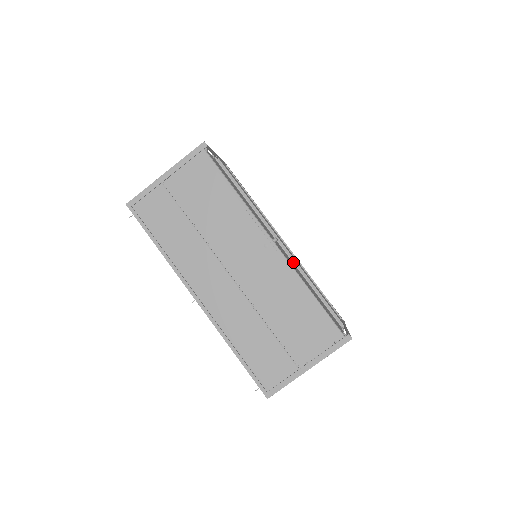
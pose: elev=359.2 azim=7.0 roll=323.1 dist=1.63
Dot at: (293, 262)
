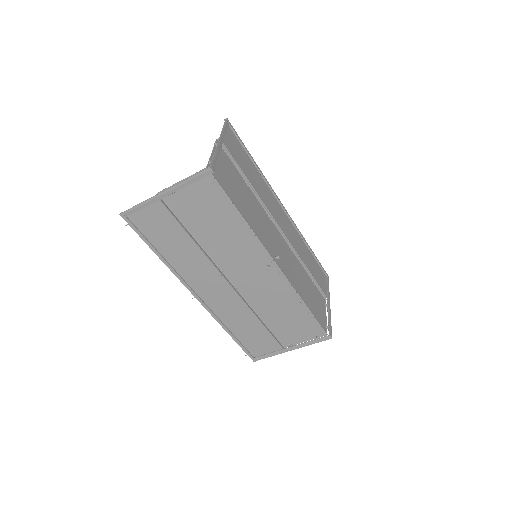
Dot at: (291, 249)
